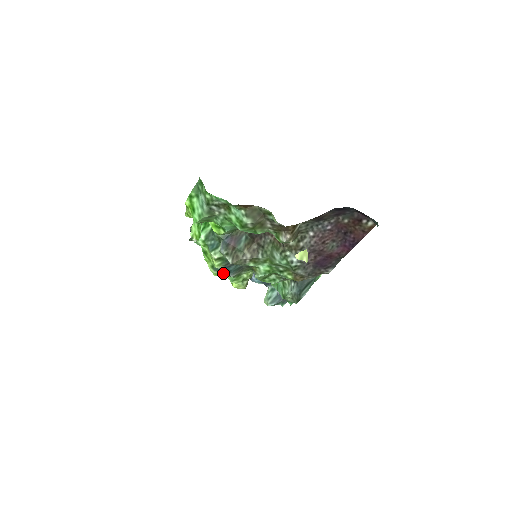
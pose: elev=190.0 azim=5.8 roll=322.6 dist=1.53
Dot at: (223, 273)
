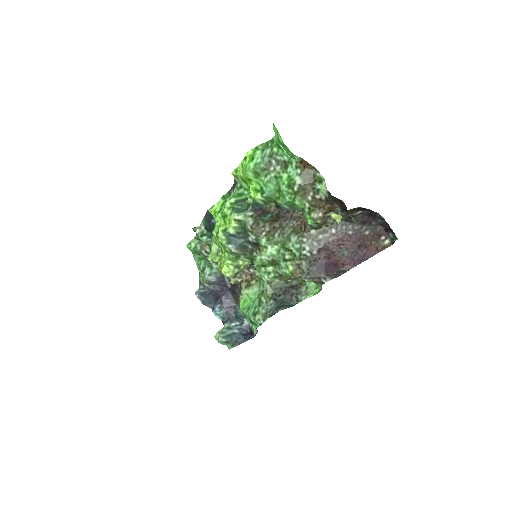
Dot at: (229, 242)
